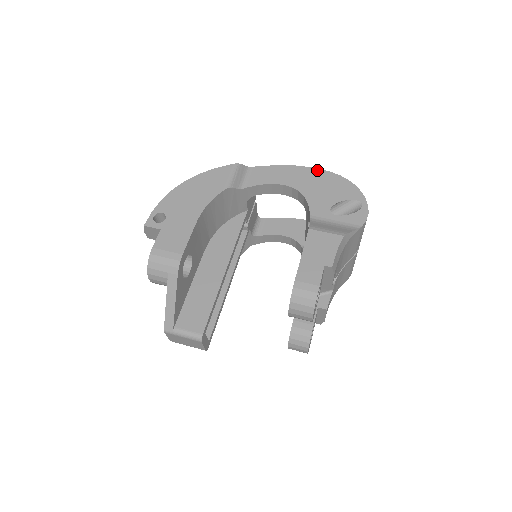
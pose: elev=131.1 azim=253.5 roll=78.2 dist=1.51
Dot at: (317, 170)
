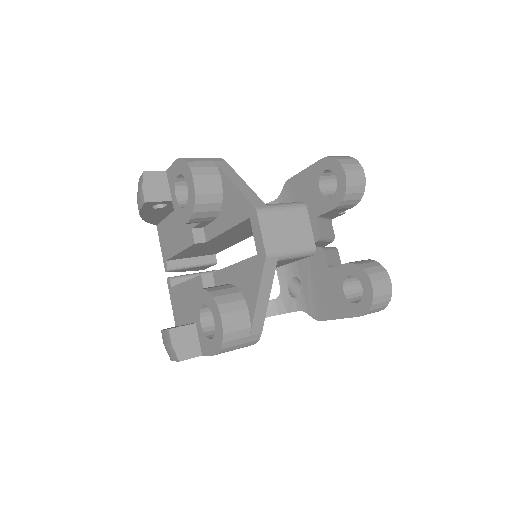
Dot at: occluded
